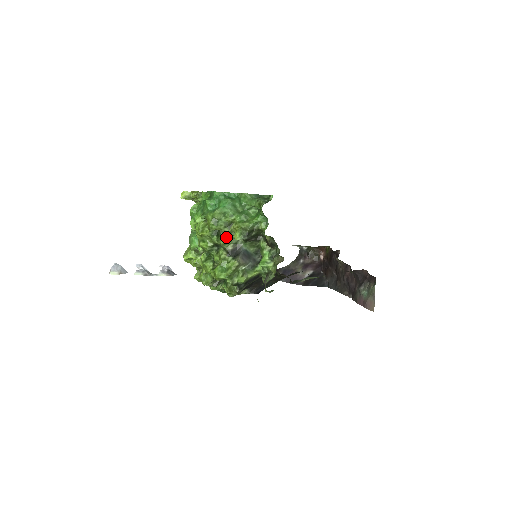
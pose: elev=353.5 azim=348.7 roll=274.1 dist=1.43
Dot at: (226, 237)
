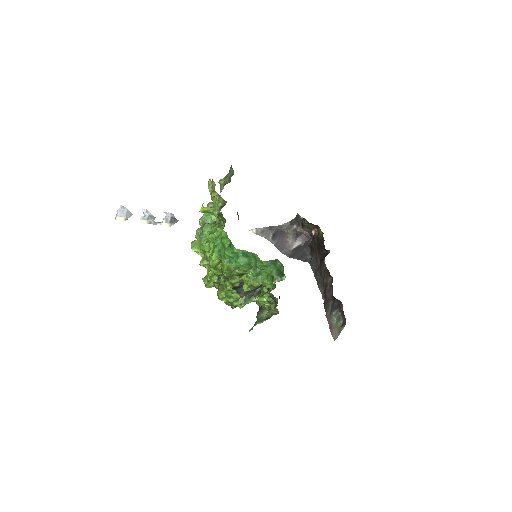
Dot at: occluded
